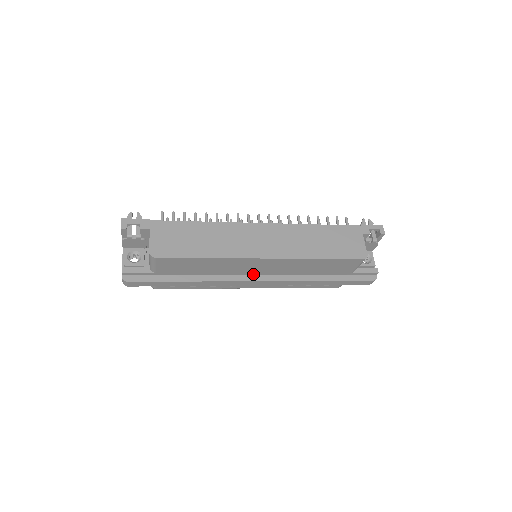
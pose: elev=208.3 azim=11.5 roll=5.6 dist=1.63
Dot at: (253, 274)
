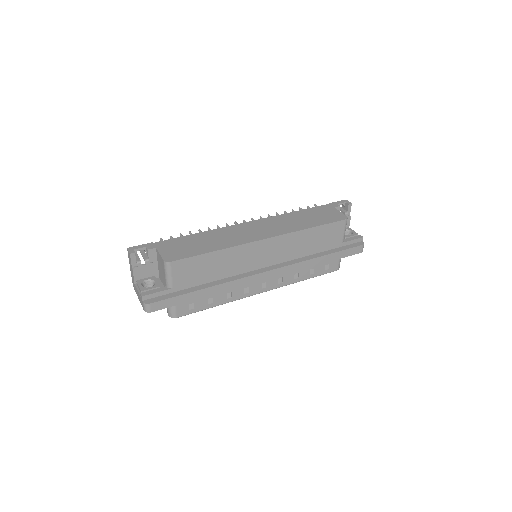
Dot at: (260, 268)
